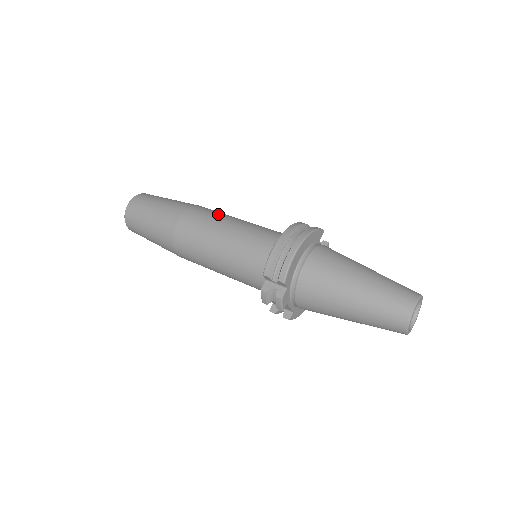
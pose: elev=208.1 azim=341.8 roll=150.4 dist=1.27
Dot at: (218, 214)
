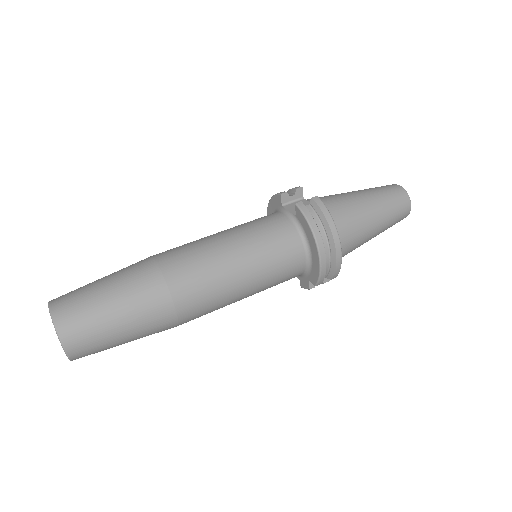
Dot at: (208, 269)
